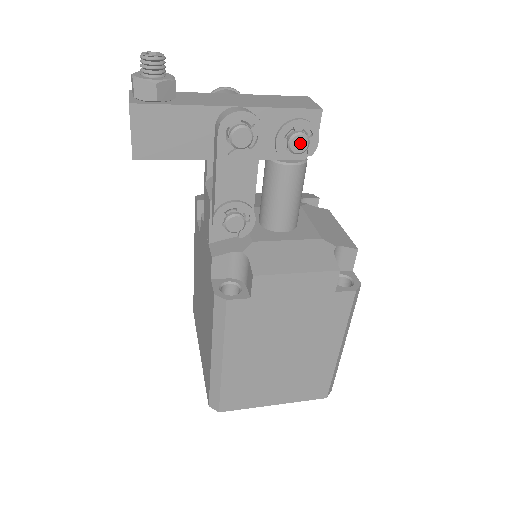
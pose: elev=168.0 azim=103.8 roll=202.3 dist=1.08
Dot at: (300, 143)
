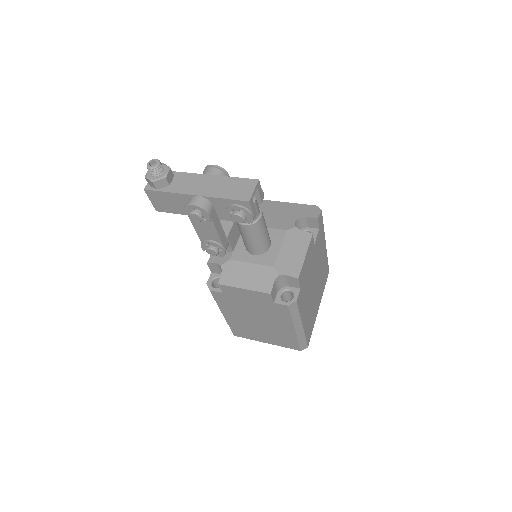
Dot at: (238, 219)
